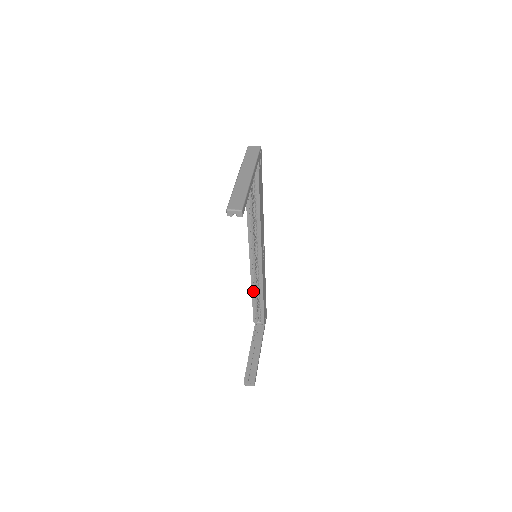
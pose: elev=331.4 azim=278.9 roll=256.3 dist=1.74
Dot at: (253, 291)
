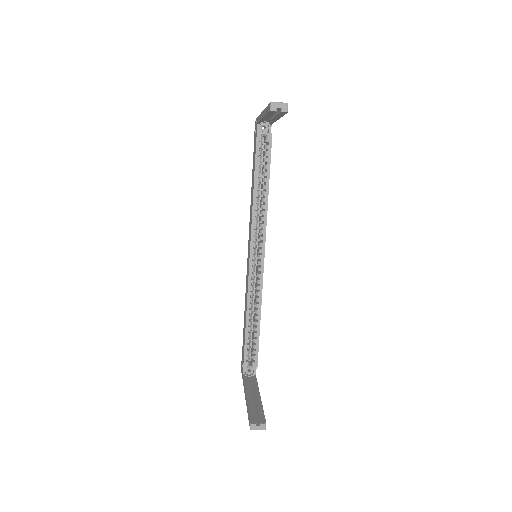
Dot at: (248, 310)
